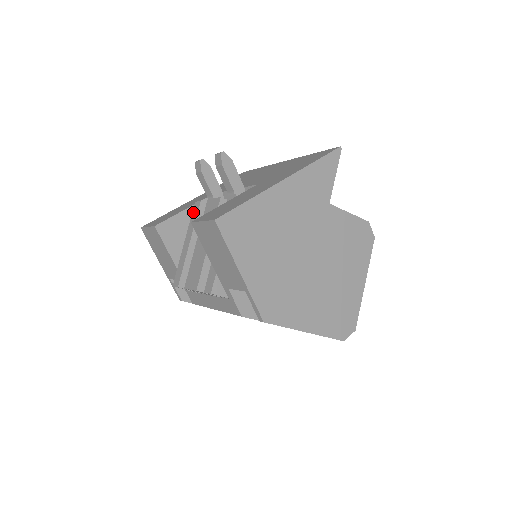
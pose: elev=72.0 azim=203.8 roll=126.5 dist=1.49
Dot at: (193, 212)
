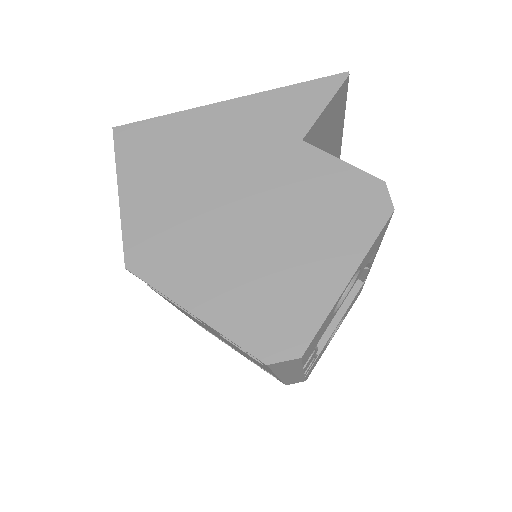
Dot at: occluded
